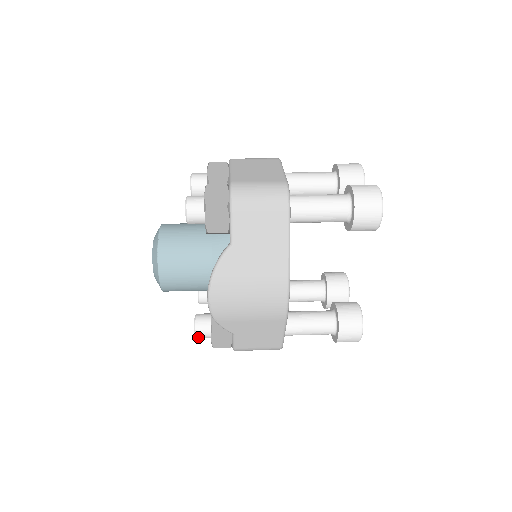
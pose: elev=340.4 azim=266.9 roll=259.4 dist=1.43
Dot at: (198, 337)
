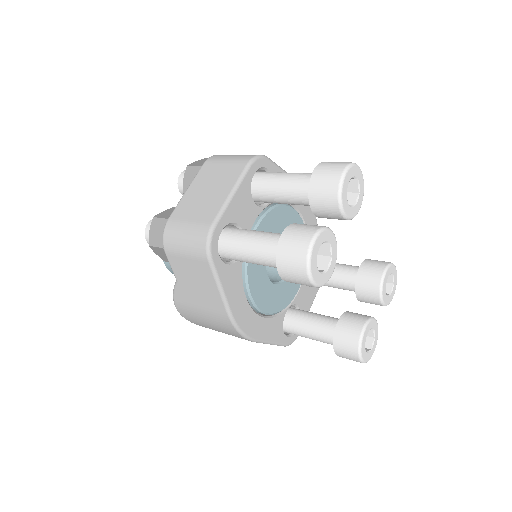
Dot at: occluded
